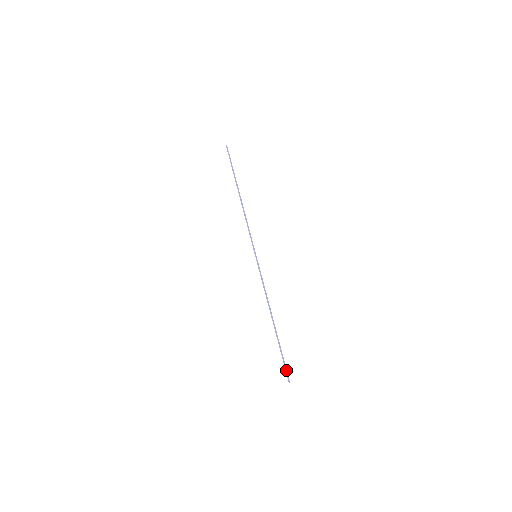
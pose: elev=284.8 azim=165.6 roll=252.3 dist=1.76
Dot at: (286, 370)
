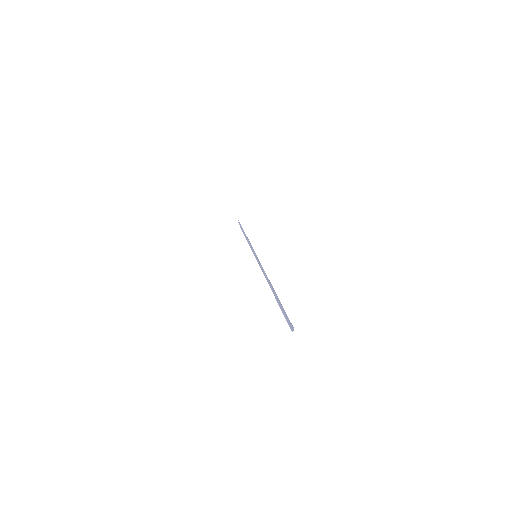
Dot at: (288, 318)
